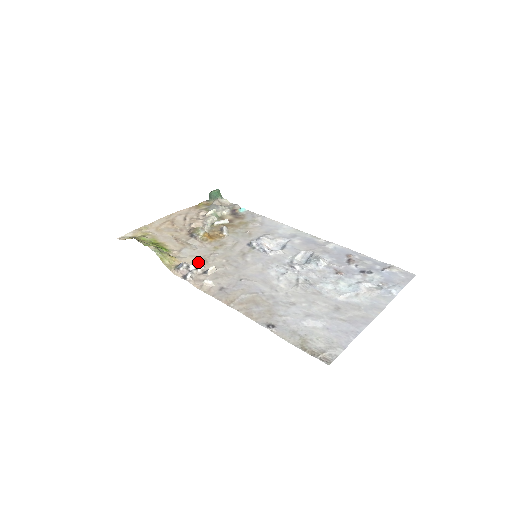
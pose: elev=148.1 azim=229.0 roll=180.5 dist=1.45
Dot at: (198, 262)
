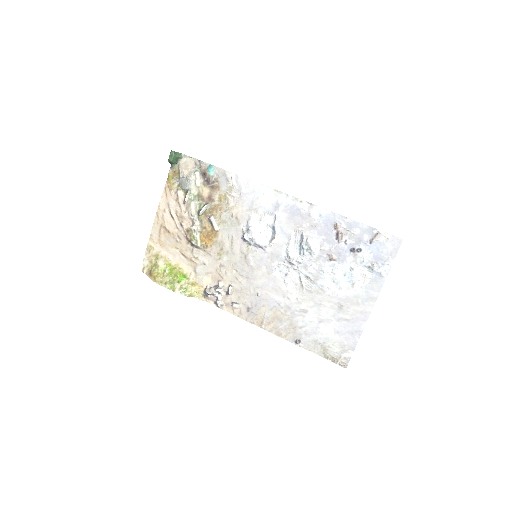
Dot at: (217, 289)
